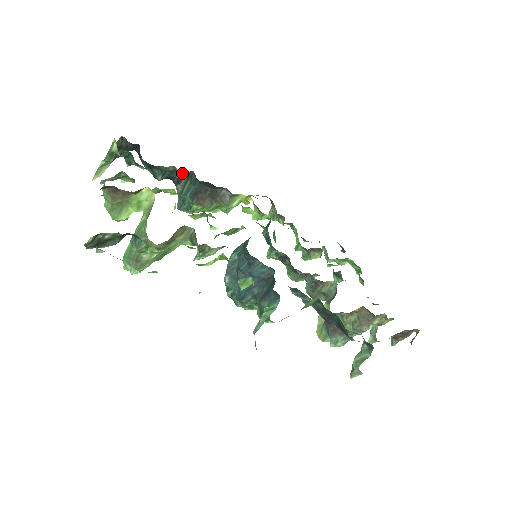
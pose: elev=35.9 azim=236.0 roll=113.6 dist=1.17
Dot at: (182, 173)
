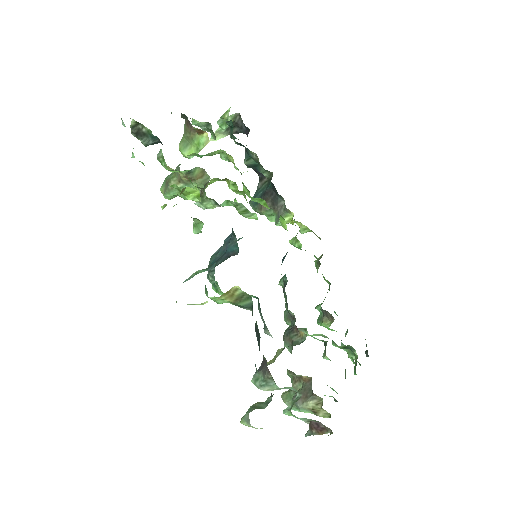
Dot at: (264, 169)
